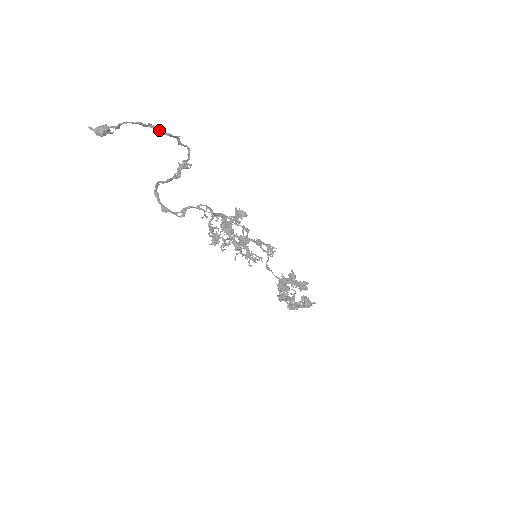
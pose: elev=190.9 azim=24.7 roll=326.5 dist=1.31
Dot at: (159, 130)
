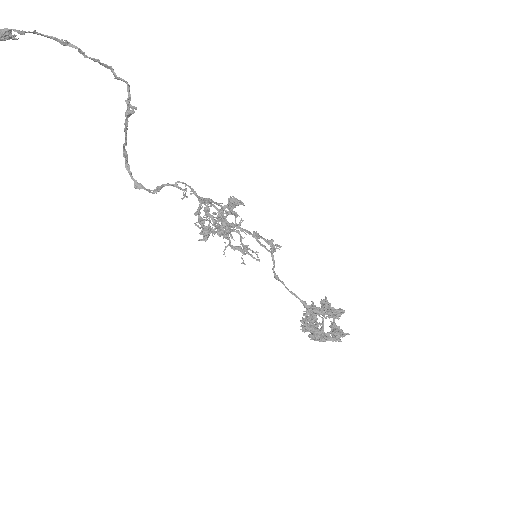
Dot at: (82, 52)
